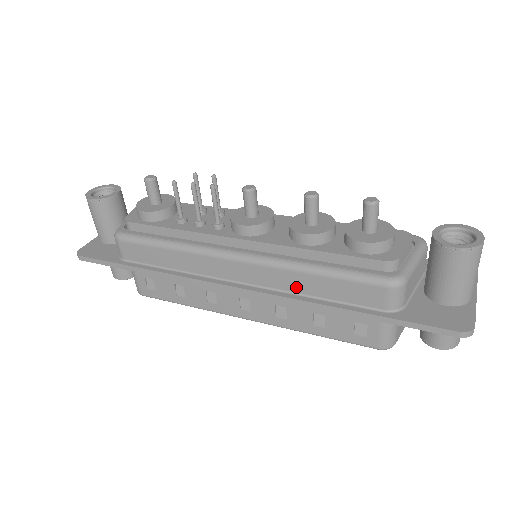
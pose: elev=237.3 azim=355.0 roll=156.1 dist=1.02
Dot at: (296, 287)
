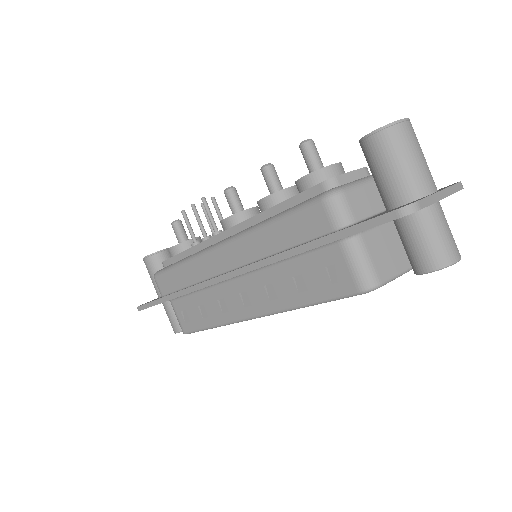
Dot at: (264, 249)
